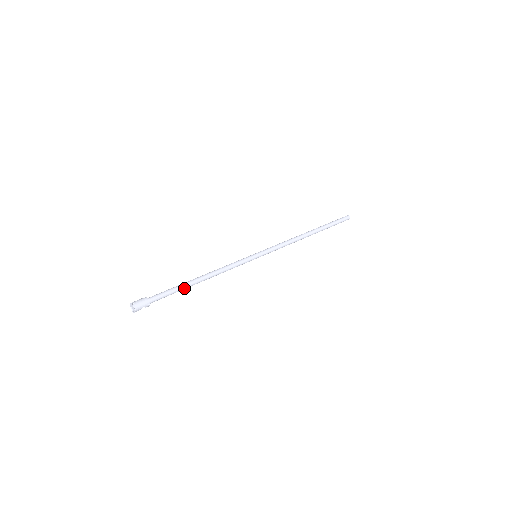
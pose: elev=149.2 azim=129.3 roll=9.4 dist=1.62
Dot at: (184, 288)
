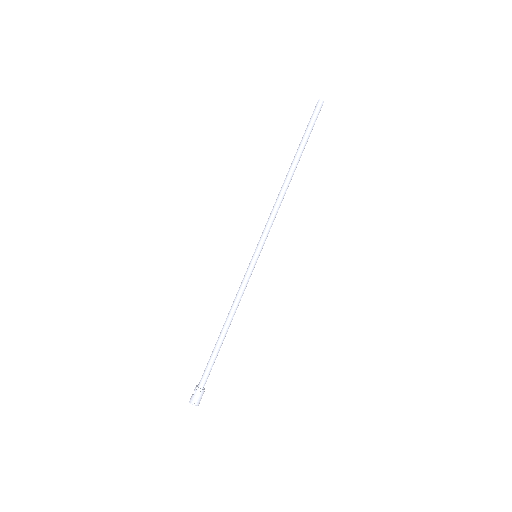
Dot at: (218, 350)
